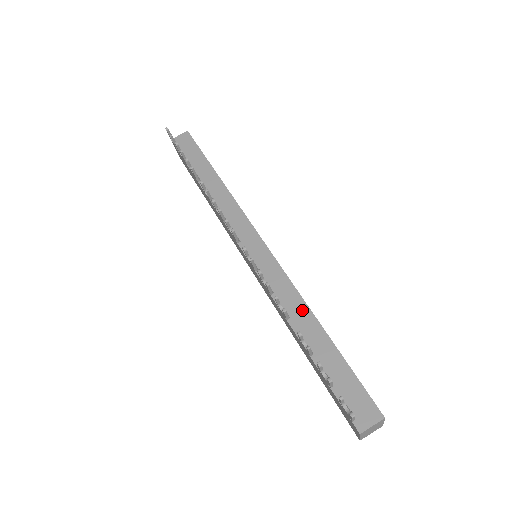
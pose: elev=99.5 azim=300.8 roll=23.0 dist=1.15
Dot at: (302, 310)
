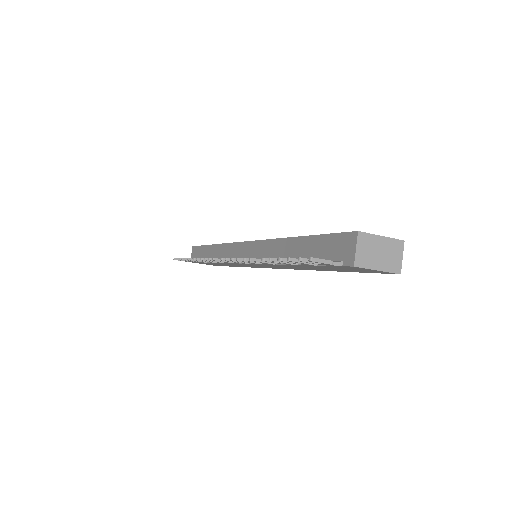
Dot at: (279, 246)
